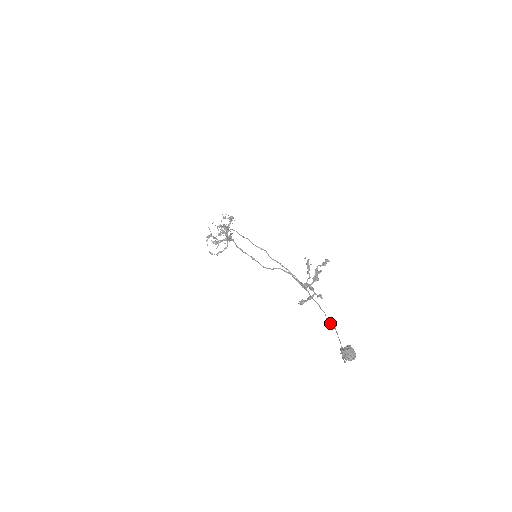
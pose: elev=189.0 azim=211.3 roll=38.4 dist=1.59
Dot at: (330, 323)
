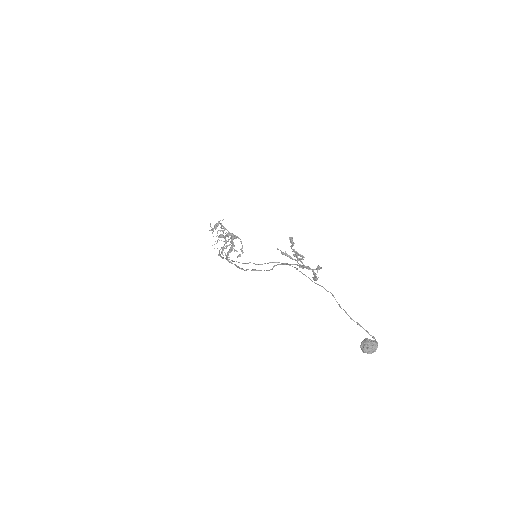
Dot at: occluded
